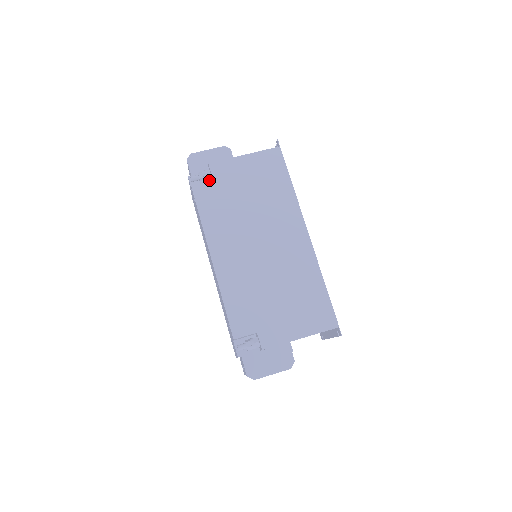
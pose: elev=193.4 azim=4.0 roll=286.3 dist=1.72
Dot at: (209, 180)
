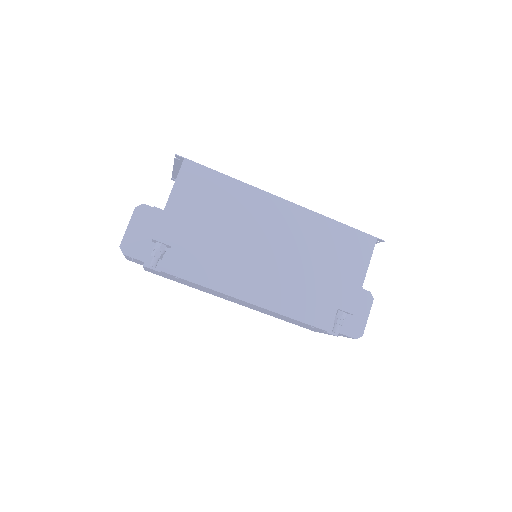
Dot at: (171, 251)
